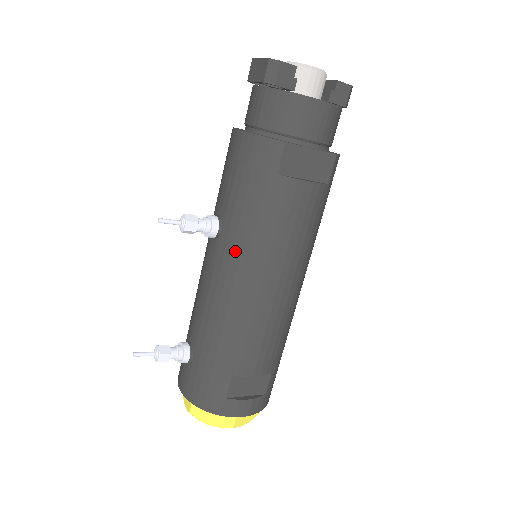
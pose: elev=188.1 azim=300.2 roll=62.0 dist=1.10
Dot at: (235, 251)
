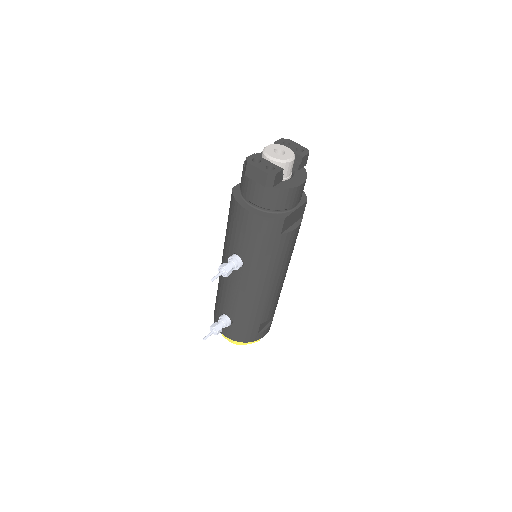
Dot at: (257, 274)
